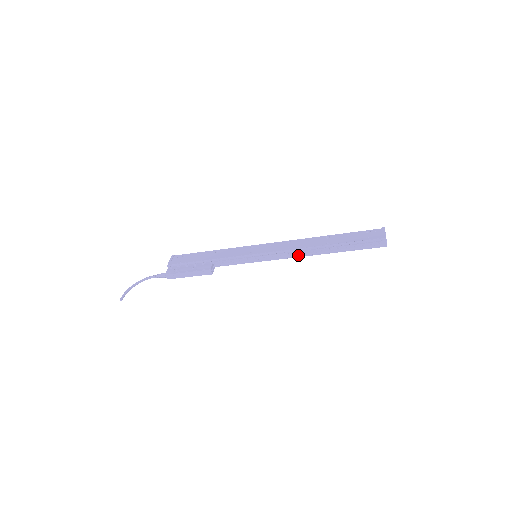
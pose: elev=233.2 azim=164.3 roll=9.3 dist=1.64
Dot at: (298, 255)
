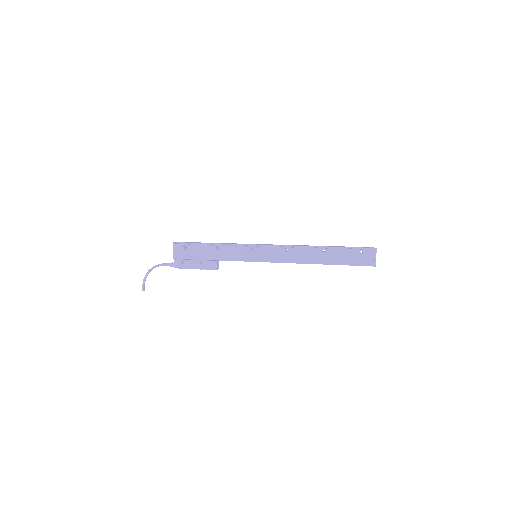
Dot at: (295, 262)
